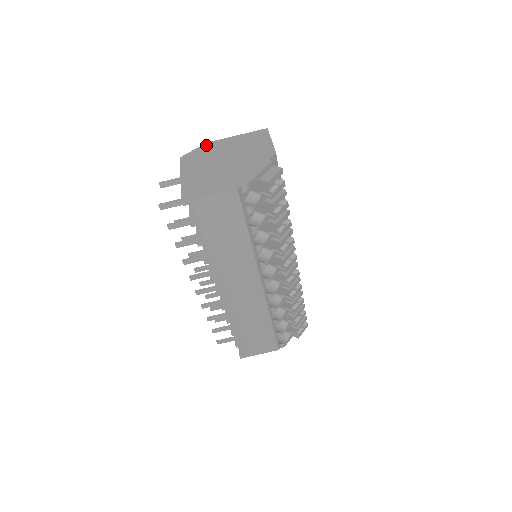
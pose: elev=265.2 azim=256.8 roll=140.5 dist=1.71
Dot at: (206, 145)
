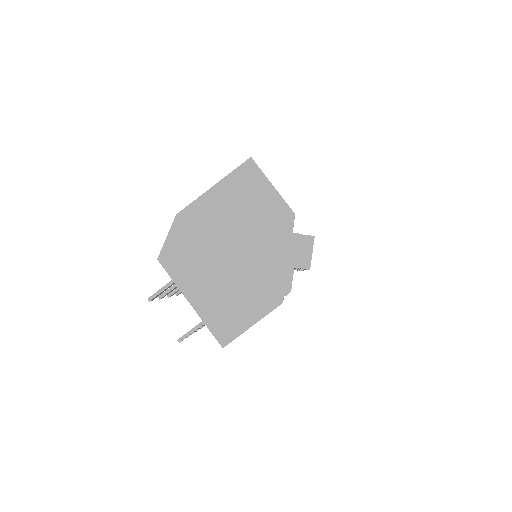
Dot at: (180, 221)
